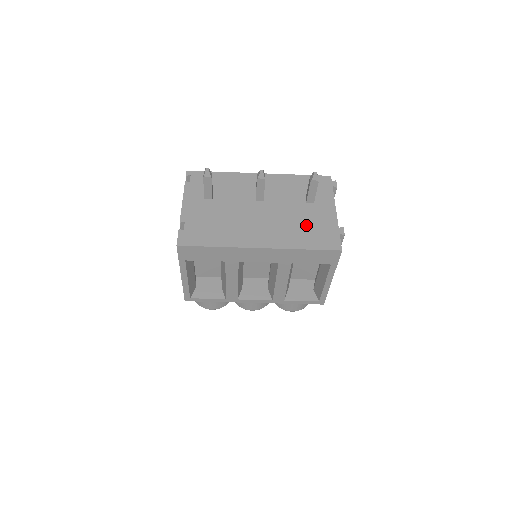
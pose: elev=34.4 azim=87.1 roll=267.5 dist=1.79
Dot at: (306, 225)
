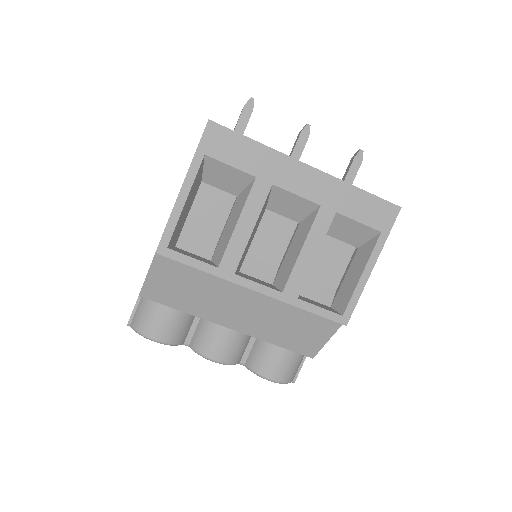
Dot at: occluded
